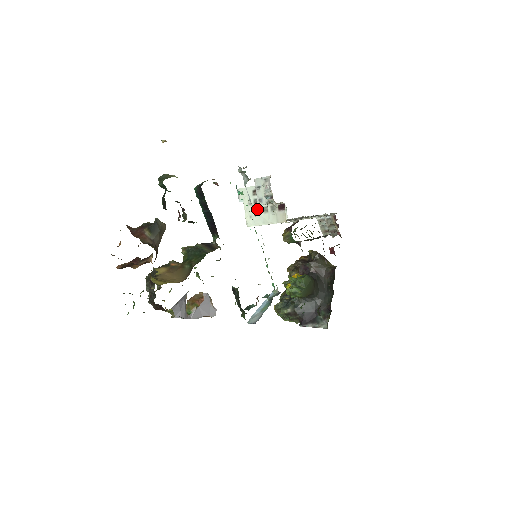
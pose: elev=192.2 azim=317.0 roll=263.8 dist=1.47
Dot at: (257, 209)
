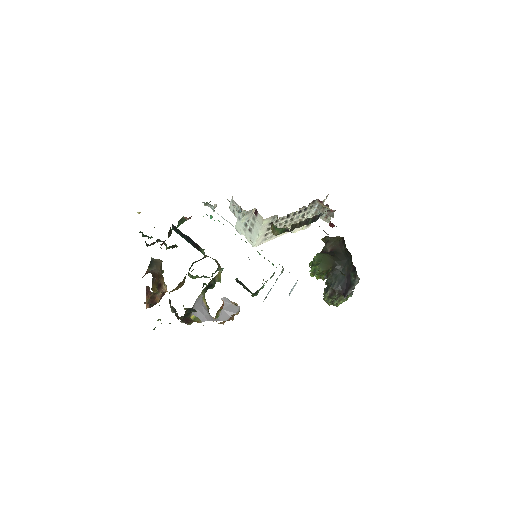
Dot at: (249, 229)
